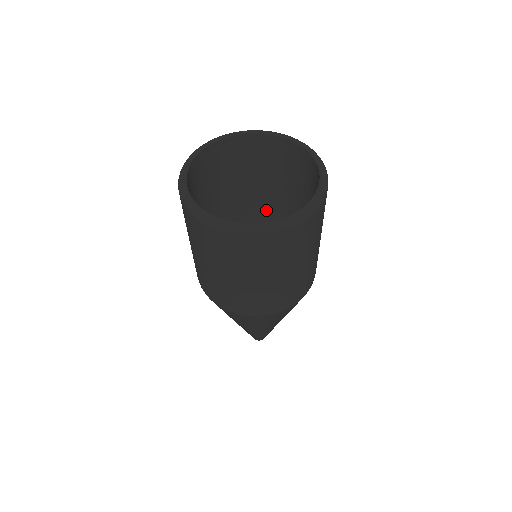
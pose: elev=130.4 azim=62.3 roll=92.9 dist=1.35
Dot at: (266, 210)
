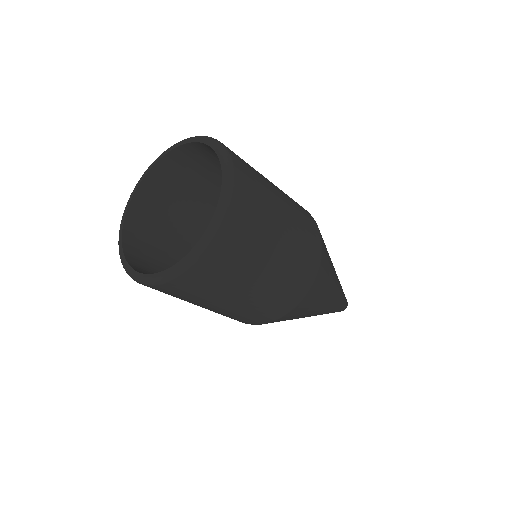
Dot at: occluded
